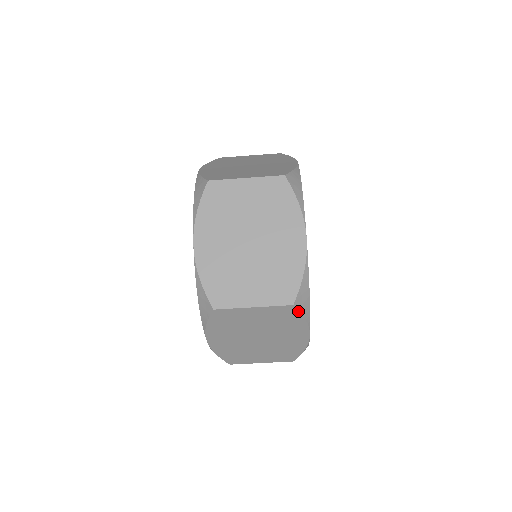
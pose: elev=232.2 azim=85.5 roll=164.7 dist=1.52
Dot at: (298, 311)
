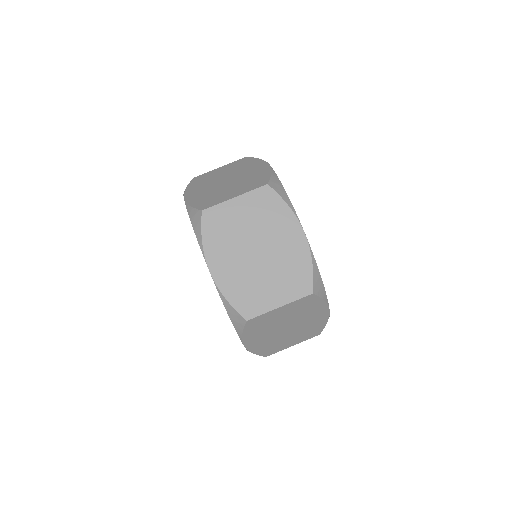
Dot at: (317, 296)
